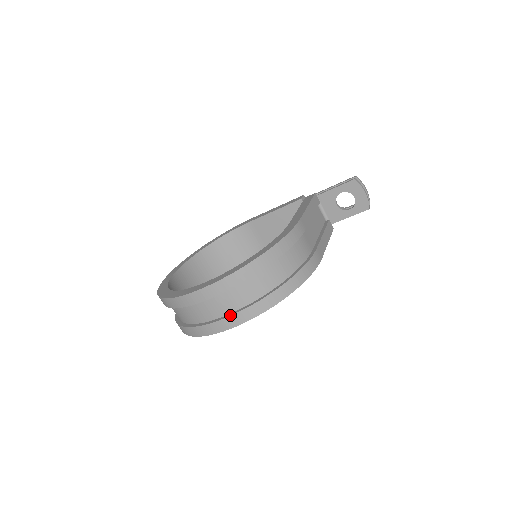
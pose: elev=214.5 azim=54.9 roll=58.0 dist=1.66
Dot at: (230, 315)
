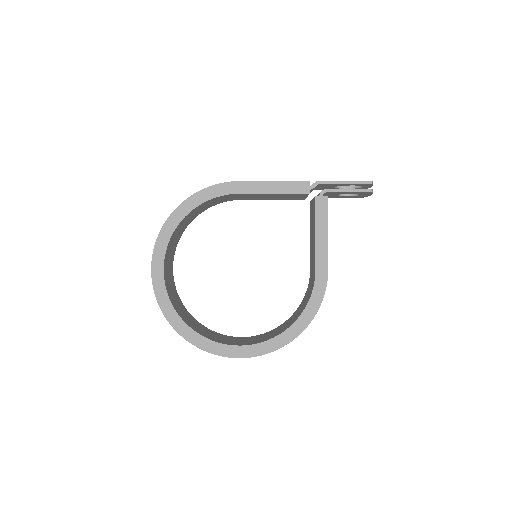
Dot at: occluded
